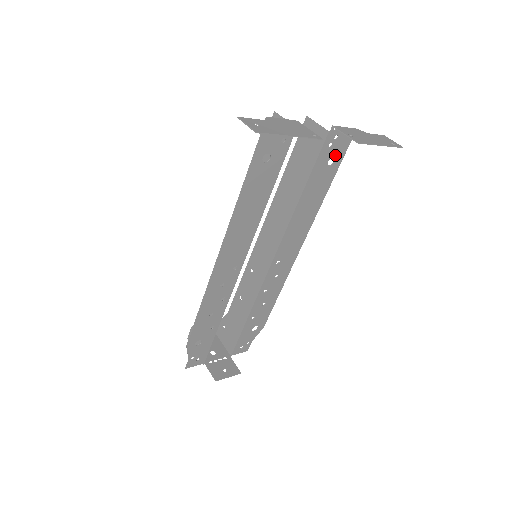
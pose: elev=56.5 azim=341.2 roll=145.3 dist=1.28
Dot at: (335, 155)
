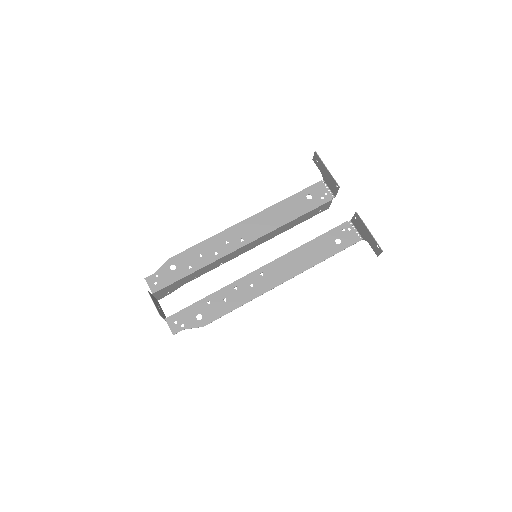
Dot at: (343, 240)
